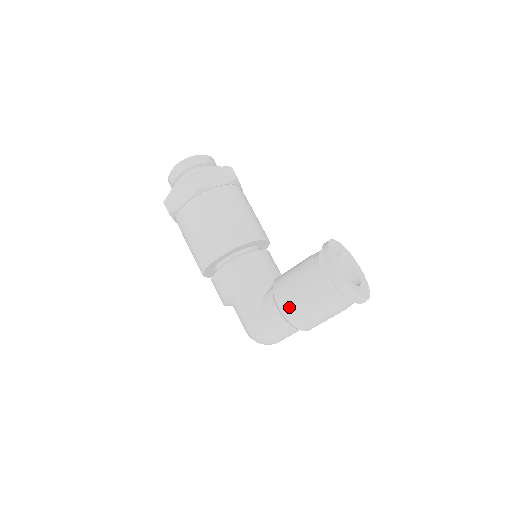
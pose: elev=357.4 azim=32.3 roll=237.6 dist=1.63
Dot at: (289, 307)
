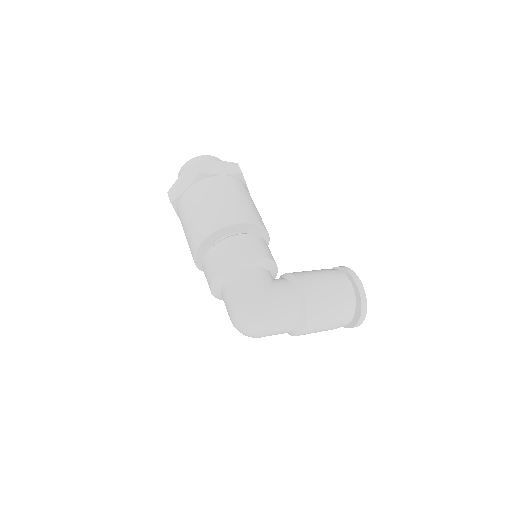
Dot at: (312, 289)
